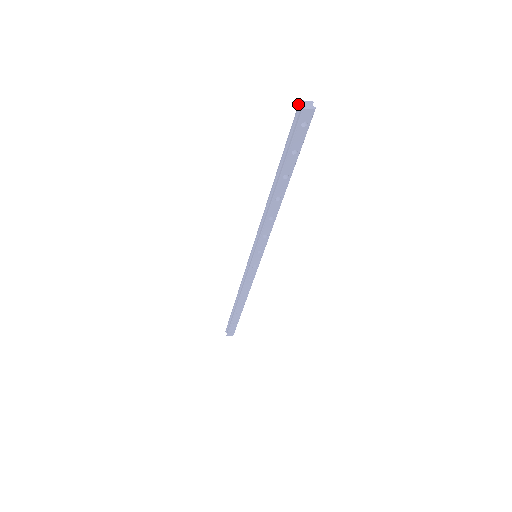
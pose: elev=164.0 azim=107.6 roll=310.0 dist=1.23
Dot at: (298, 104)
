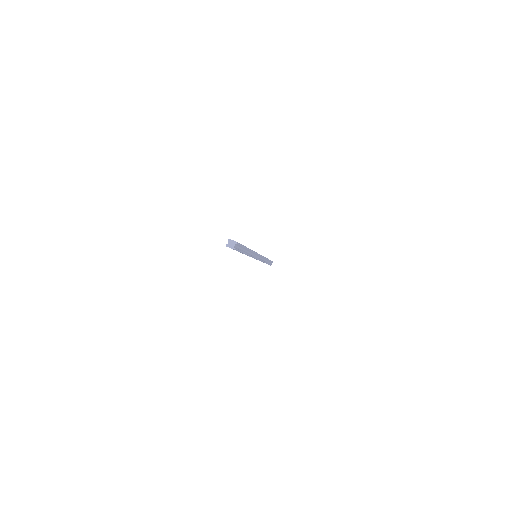
Dot at: (229, 239)
